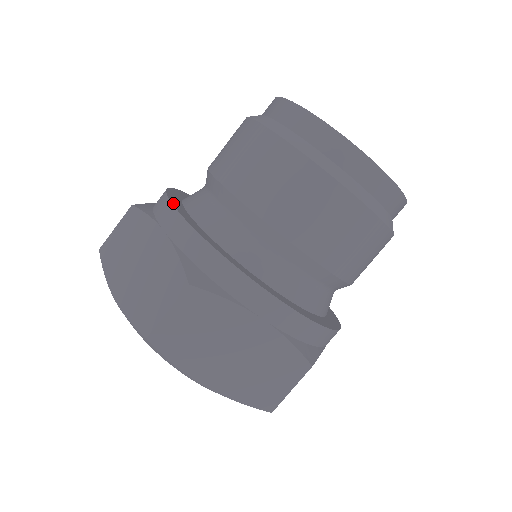
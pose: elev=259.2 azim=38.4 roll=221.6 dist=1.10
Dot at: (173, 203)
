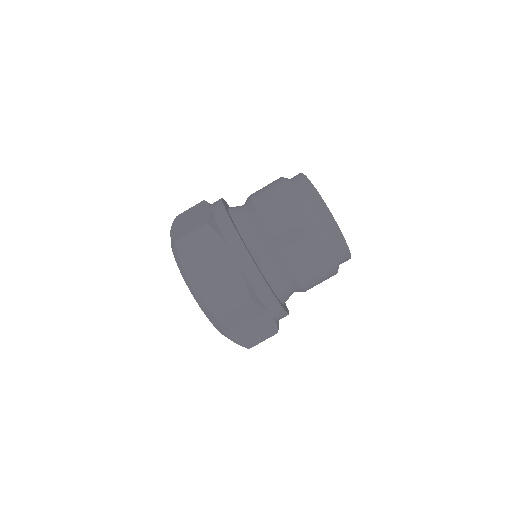
Dot at: (241, 239)
